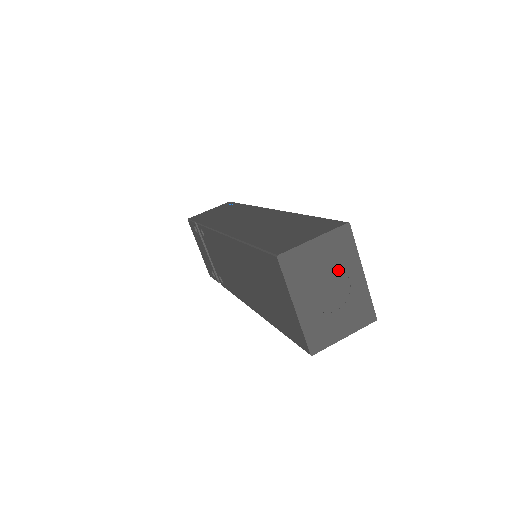
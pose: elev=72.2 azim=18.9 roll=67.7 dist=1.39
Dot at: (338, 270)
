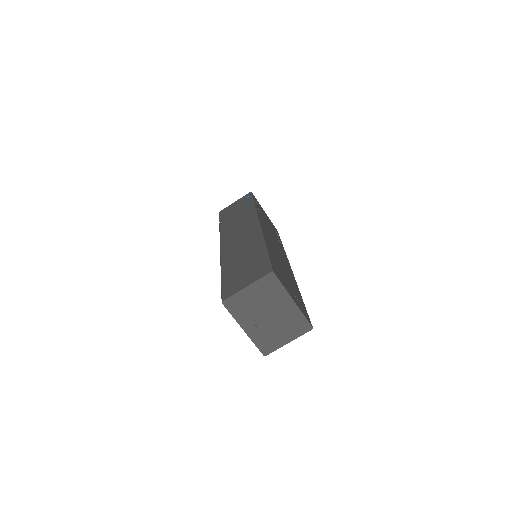
Dot at: (272, 303)
